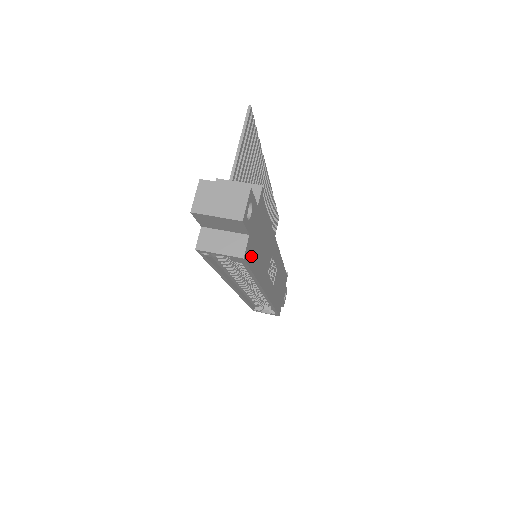
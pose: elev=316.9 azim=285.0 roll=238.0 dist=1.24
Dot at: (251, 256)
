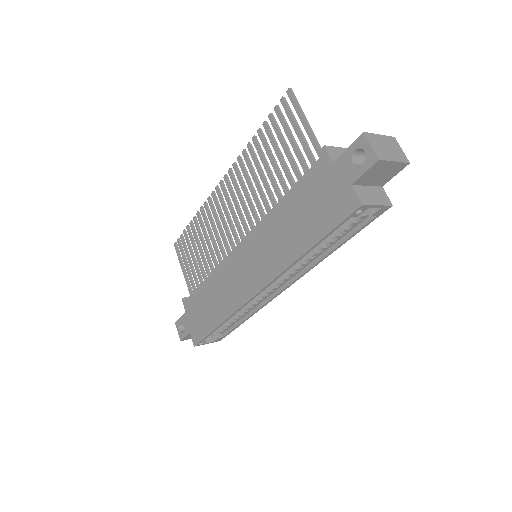
Dot at: occluded
